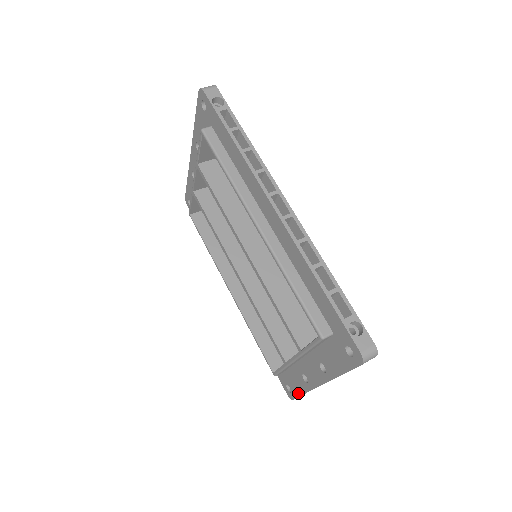
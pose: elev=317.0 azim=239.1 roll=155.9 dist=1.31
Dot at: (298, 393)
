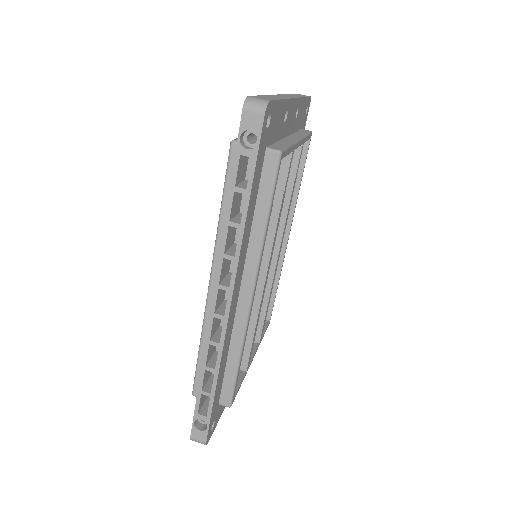
Dot at: occluded
